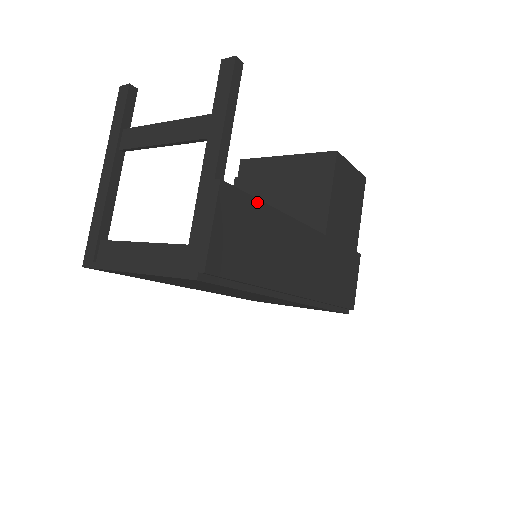
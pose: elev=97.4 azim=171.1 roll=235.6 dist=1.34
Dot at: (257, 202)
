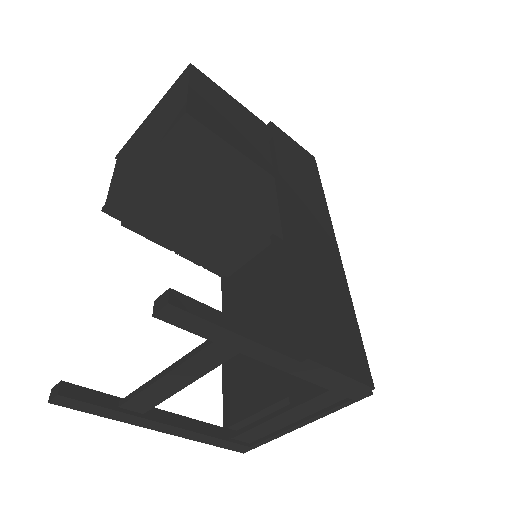
Dot at: (300, 297)
